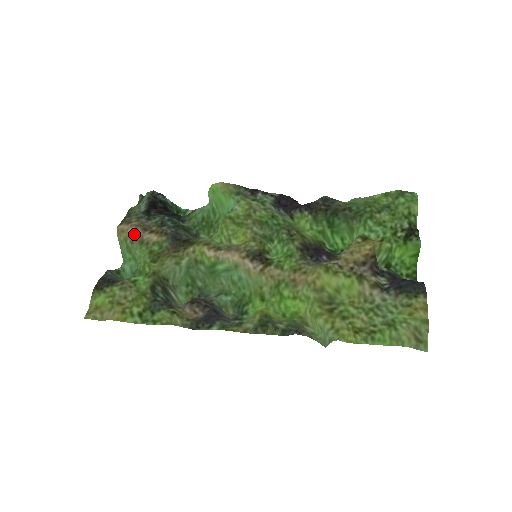
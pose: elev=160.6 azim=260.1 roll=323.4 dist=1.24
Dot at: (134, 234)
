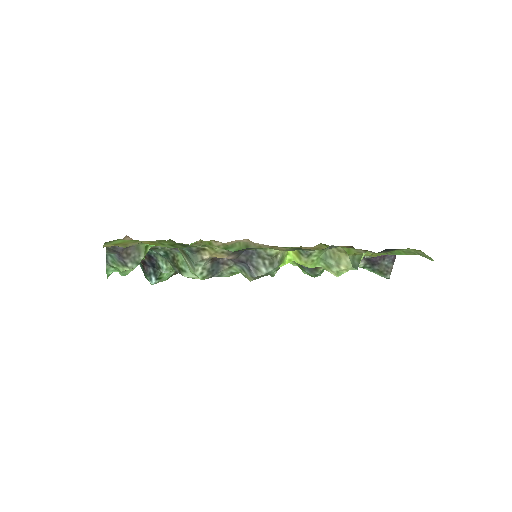
Dot at: occluded
